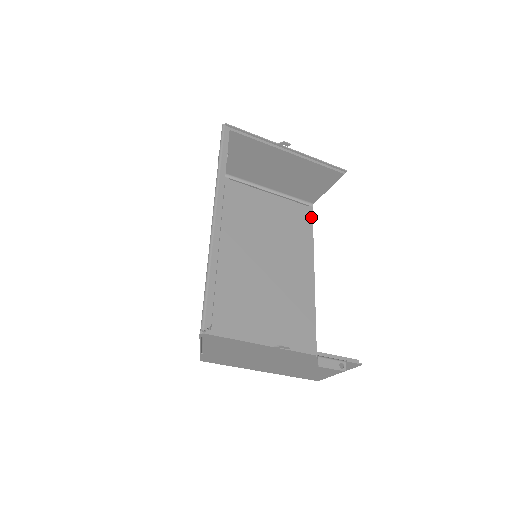
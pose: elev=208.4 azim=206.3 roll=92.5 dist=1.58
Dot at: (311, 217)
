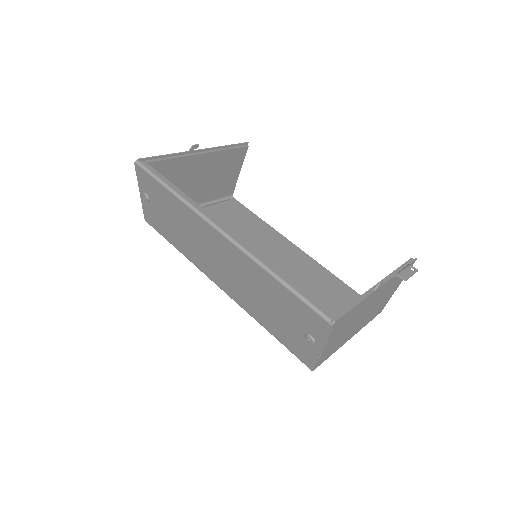
Dot at: (242, 206)
